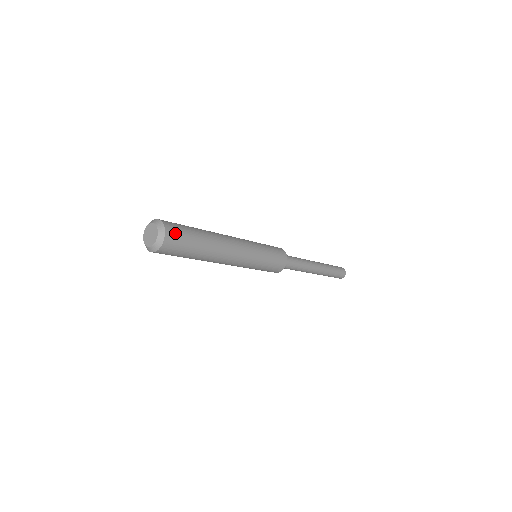
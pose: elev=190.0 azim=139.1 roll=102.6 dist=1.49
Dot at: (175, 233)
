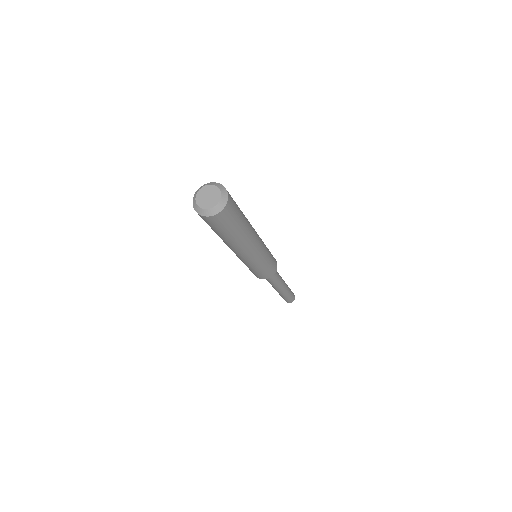
Dot at: (232, 201)
